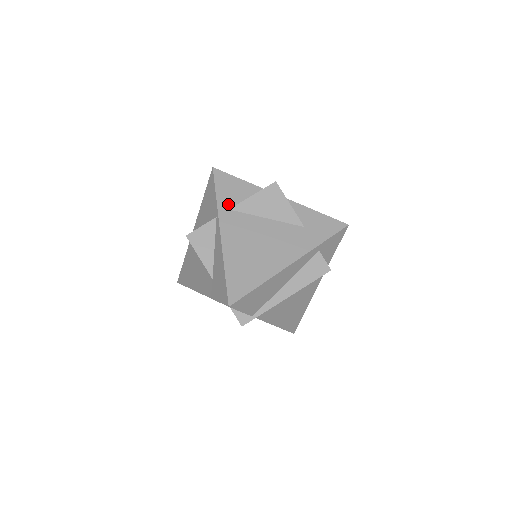
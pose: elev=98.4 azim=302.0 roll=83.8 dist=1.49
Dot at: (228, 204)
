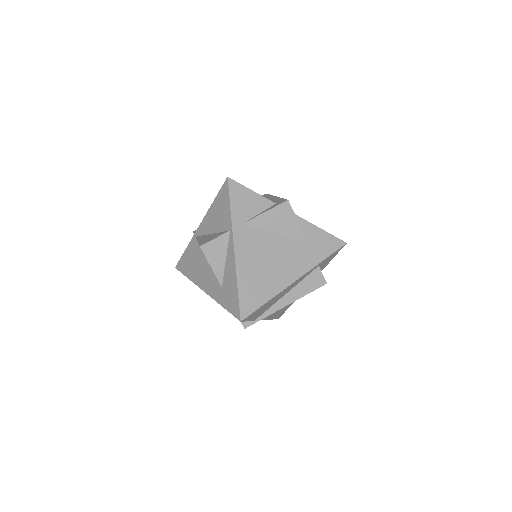
Dot at: (241, 218)
